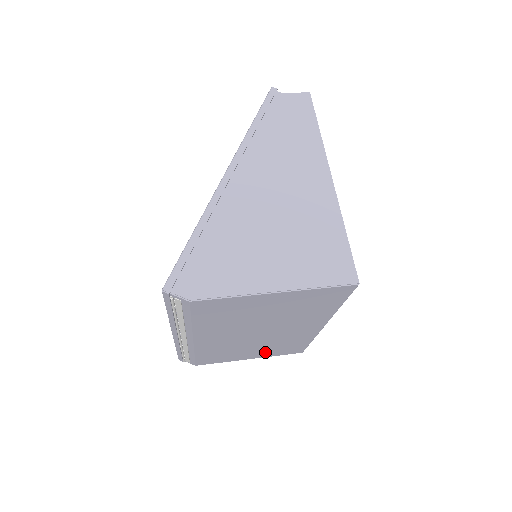
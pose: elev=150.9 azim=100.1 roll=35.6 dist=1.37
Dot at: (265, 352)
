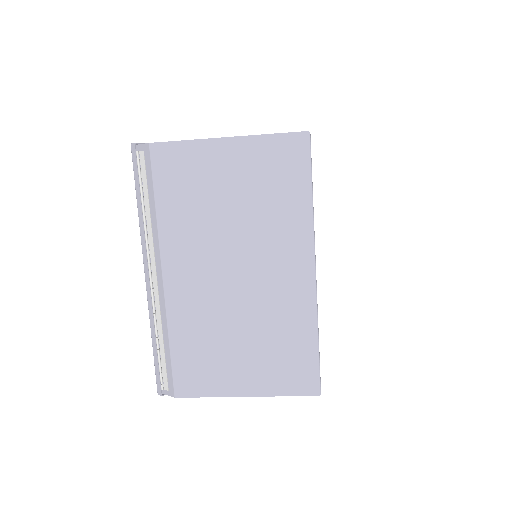
Dot at: (262, 368)
